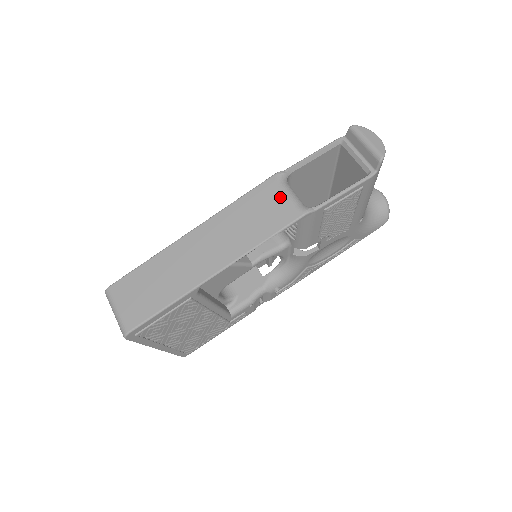
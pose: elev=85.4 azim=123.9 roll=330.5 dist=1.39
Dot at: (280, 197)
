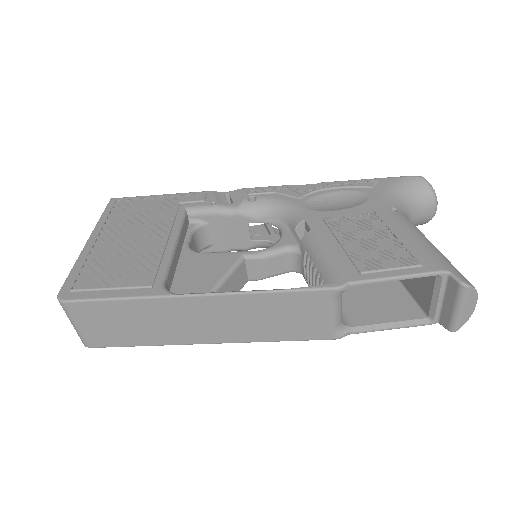
Dot at: (323, 315)
